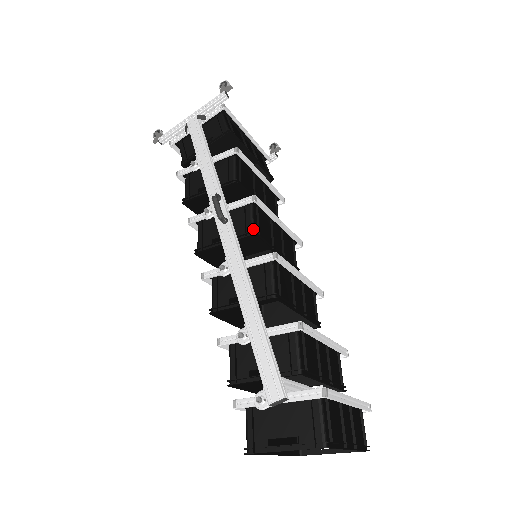
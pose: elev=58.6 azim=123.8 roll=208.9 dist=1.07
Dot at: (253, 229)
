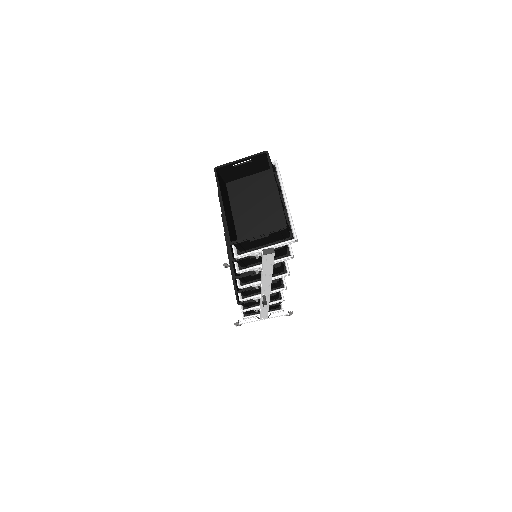
Dot at: occluded
